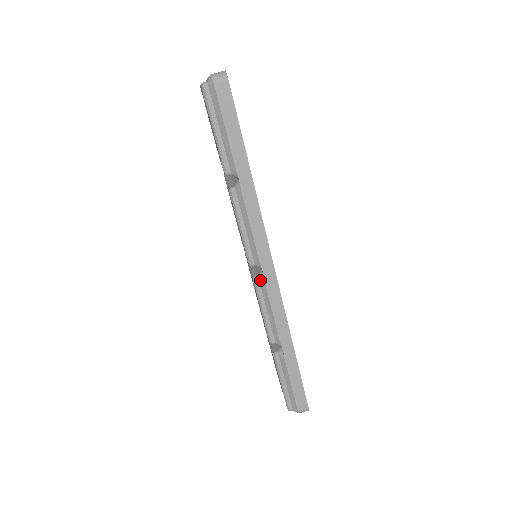
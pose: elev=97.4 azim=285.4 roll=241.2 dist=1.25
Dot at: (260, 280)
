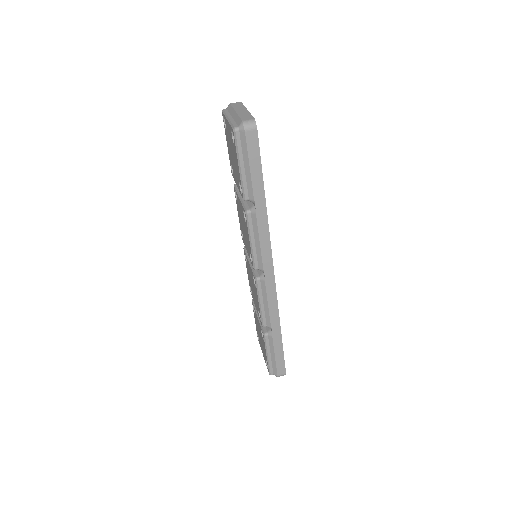
Dot at: (261, 281)
